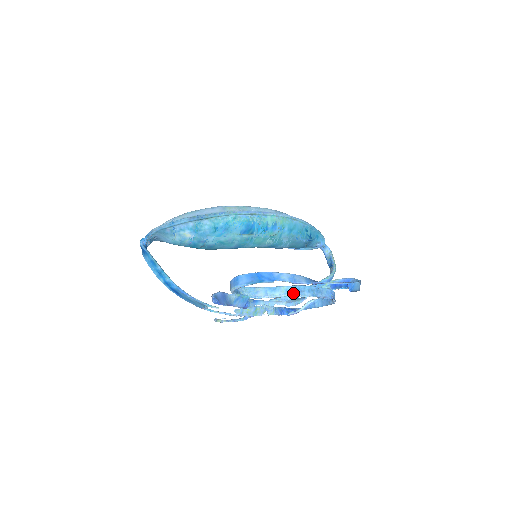
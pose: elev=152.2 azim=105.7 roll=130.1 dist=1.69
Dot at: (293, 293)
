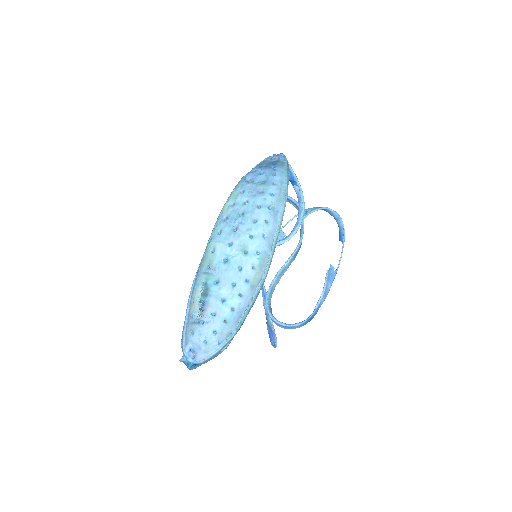
Dot at: (293, 260)
